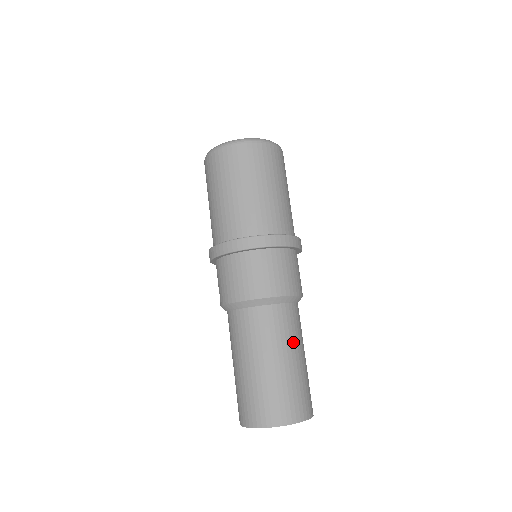
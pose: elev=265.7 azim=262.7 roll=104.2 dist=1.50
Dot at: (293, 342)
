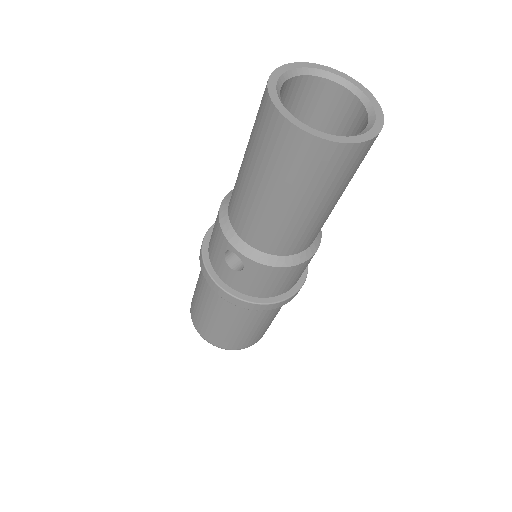
Dot at: occluded
